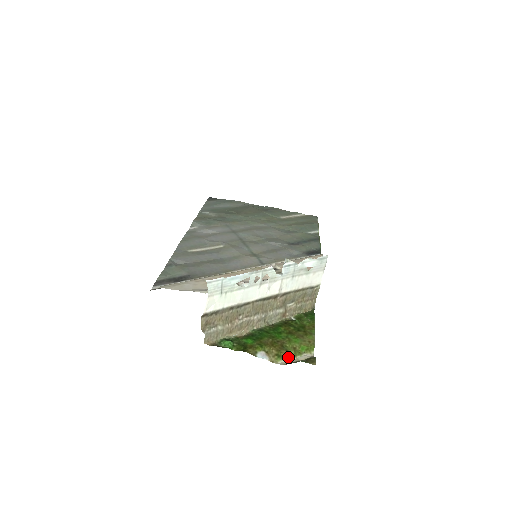
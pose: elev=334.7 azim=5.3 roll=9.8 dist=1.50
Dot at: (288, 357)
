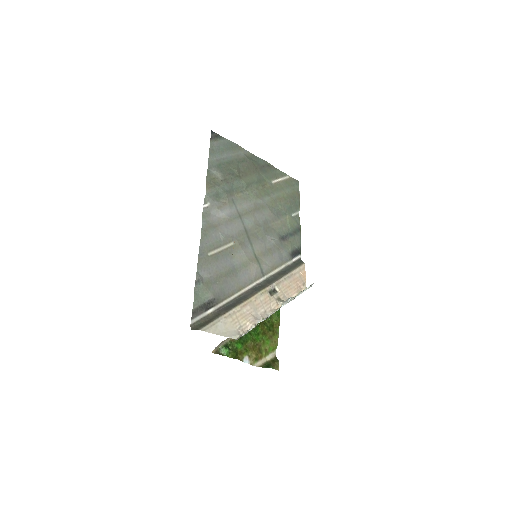
Dot at: (261, 359)
